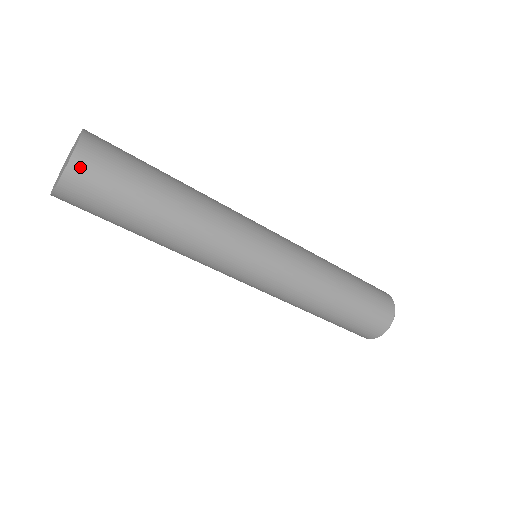
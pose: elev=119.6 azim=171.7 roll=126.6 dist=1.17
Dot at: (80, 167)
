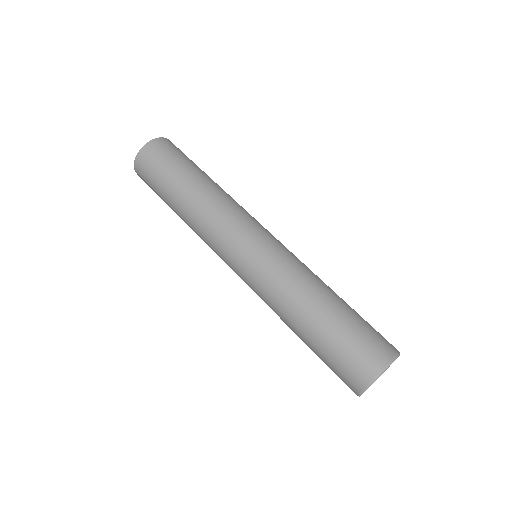
Dot at: (148, 150)
